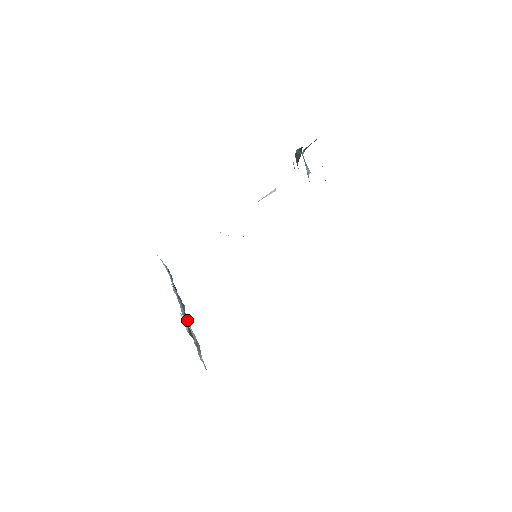
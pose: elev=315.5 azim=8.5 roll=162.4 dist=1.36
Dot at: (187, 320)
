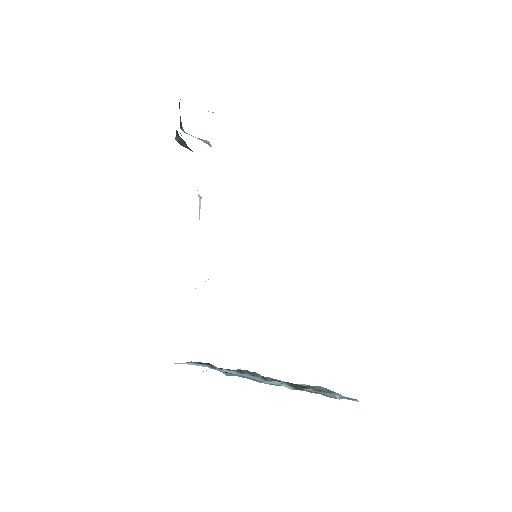
Dot at: occluded
